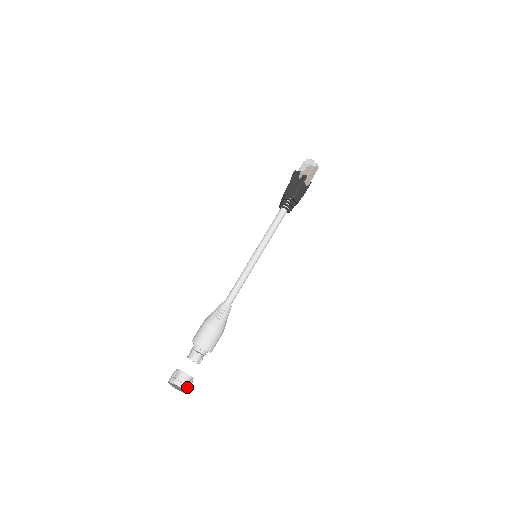
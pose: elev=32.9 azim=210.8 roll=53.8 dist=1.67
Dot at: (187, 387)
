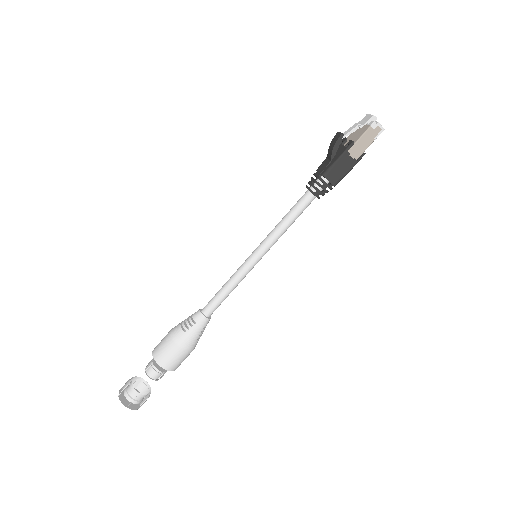
Dot at: (143, 402)
